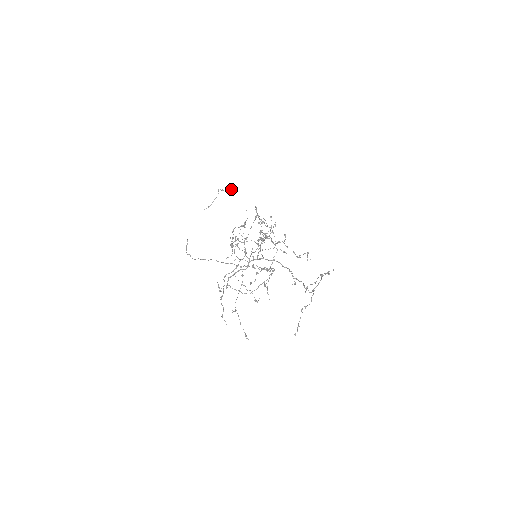
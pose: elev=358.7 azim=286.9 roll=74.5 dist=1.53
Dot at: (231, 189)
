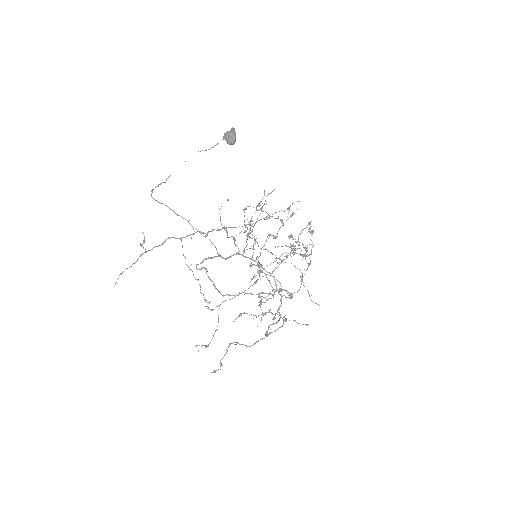
Dot at: (228, 135)
